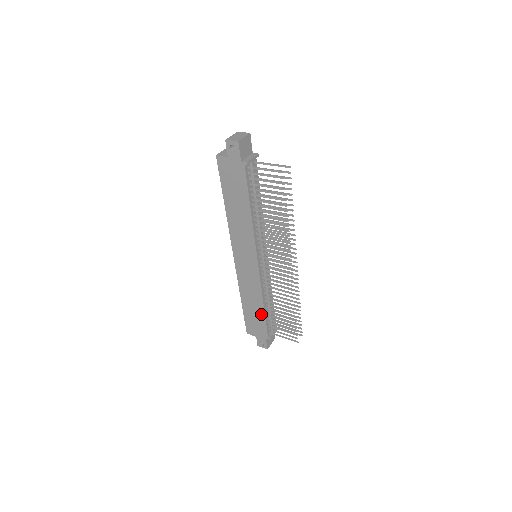
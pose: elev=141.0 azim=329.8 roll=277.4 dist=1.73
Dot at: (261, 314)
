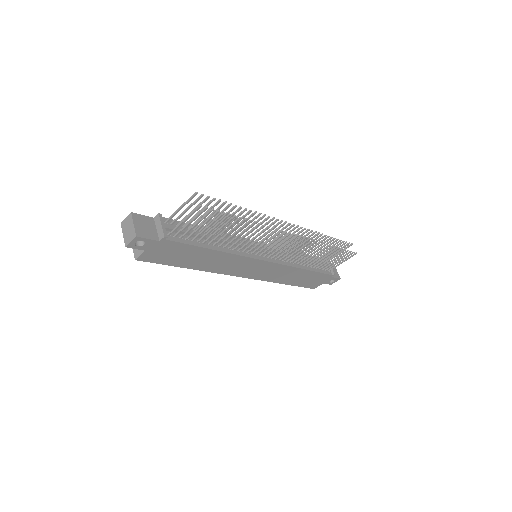
Dot at: (309, 274)
